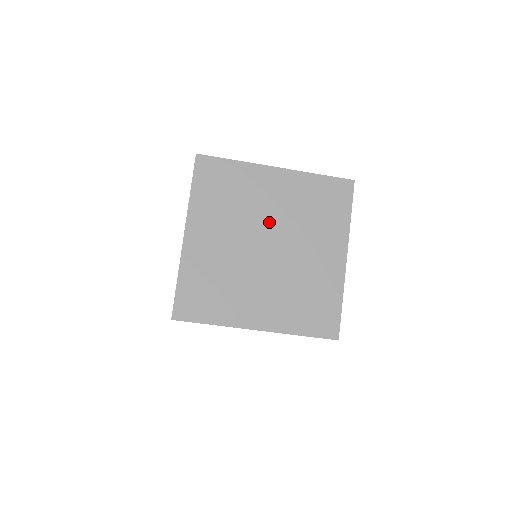
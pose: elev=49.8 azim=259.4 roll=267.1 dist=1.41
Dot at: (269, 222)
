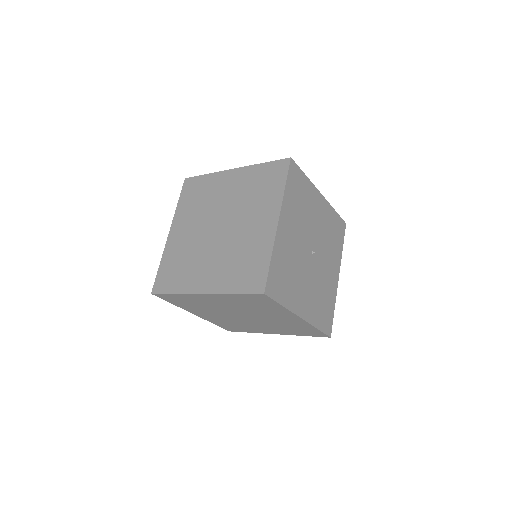
Dot at: (231, 310)
